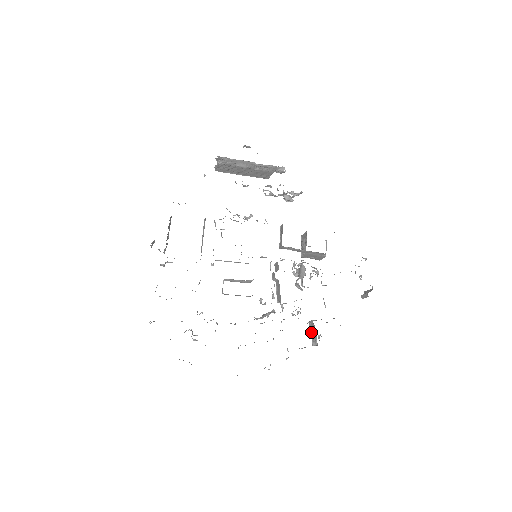
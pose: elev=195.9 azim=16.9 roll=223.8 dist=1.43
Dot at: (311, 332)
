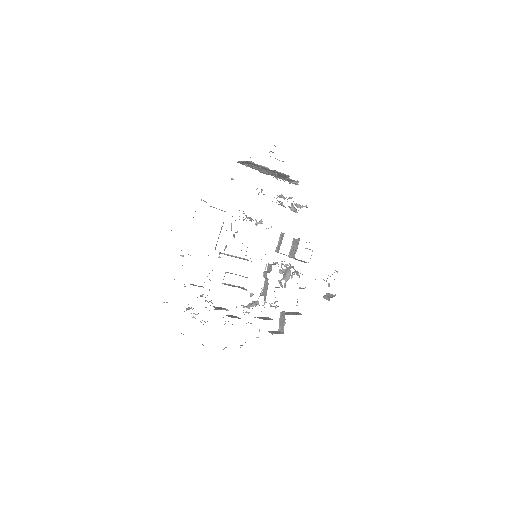
Dot at: (280, 321)
